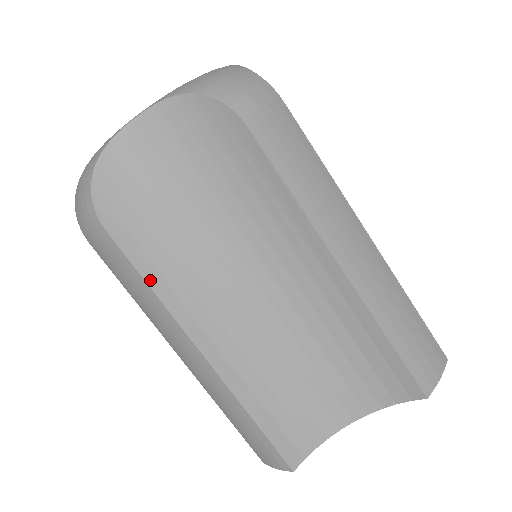
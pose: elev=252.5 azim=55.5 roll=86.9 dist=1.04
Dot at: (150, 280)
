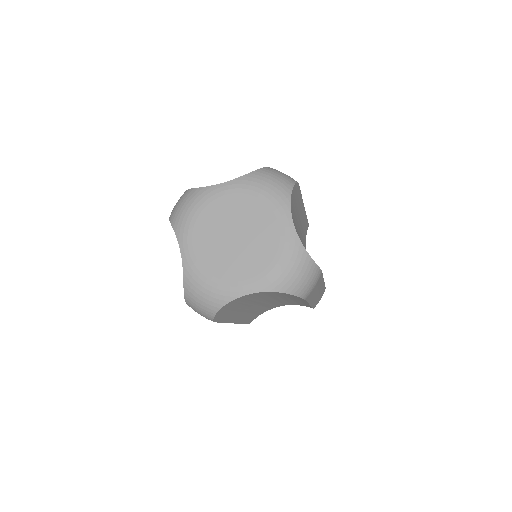
Dot at: (225, 321)
